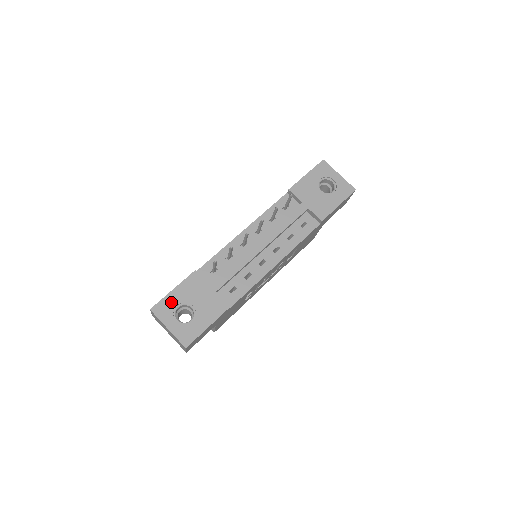
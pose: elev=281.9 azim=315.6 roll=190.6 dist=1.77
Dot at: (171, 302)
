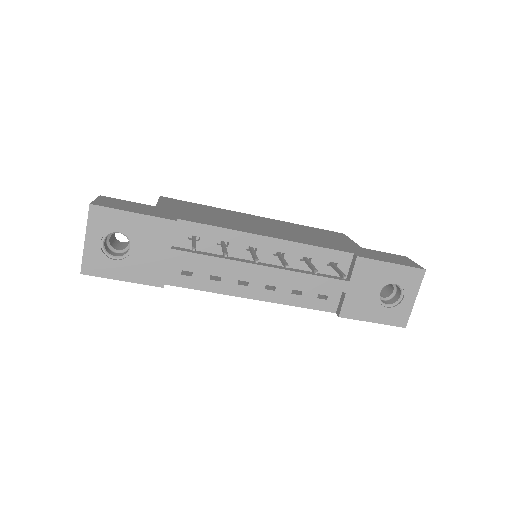
Dot at: (117, 221)
